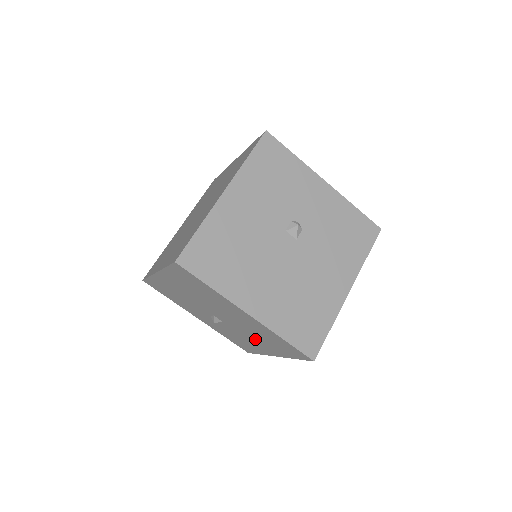
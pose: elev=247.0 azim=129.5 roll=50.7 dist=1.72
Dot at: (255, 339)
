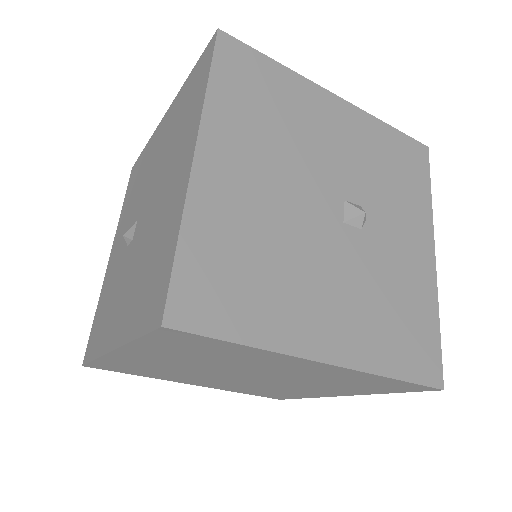
Dot at: (131, 283)
